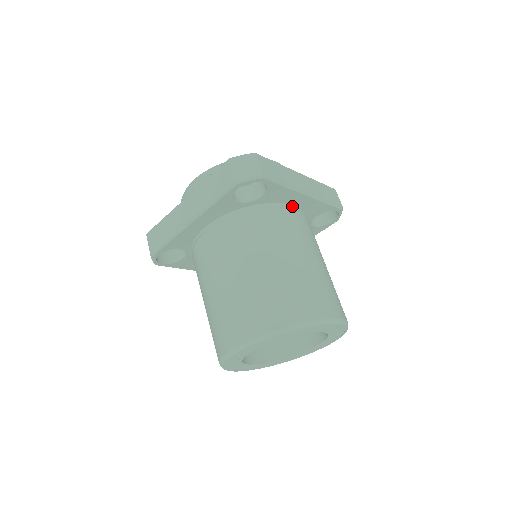
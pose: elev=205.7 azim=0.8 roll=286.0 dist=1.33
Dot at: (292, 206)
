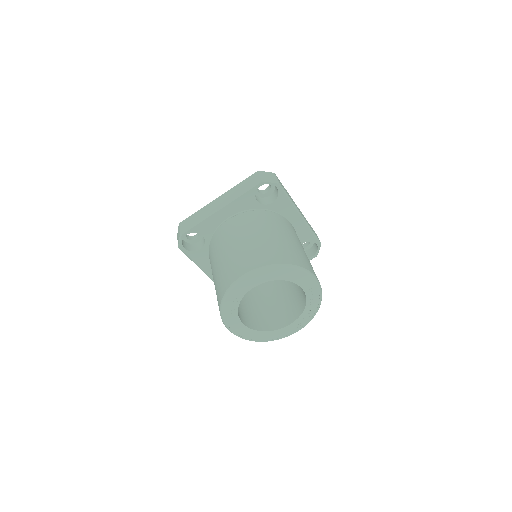
Dot at: occluded
